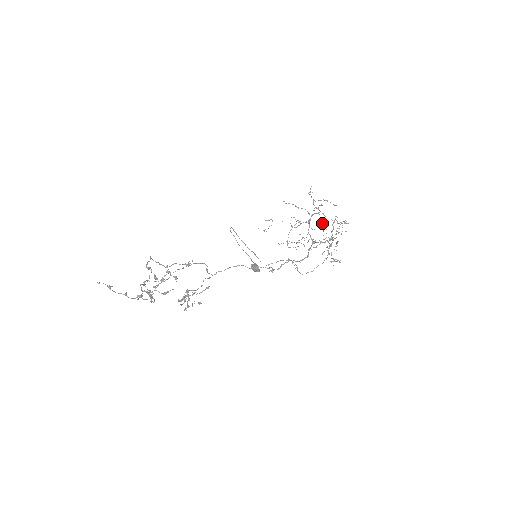
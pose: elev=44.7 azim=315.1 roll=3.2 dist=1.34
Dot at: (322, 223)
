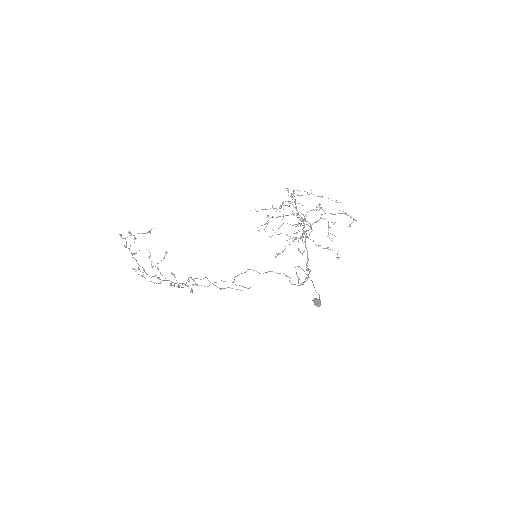
Dot at: (282, 202)
